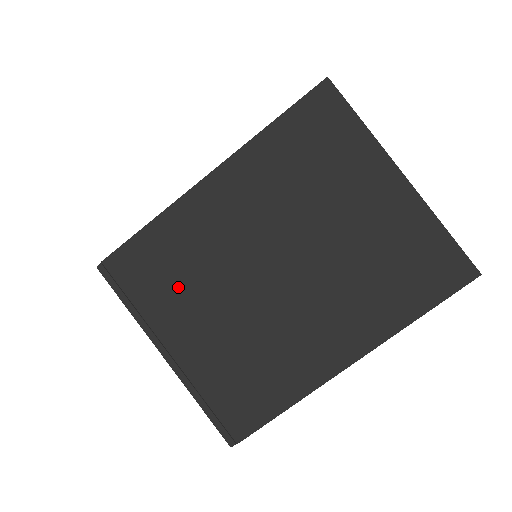
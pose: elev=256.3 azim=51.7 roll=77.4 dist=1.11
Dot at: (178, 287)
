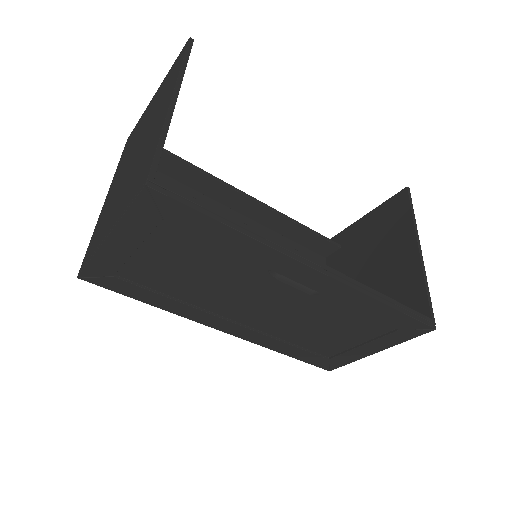
Dot at: (105, 222)
